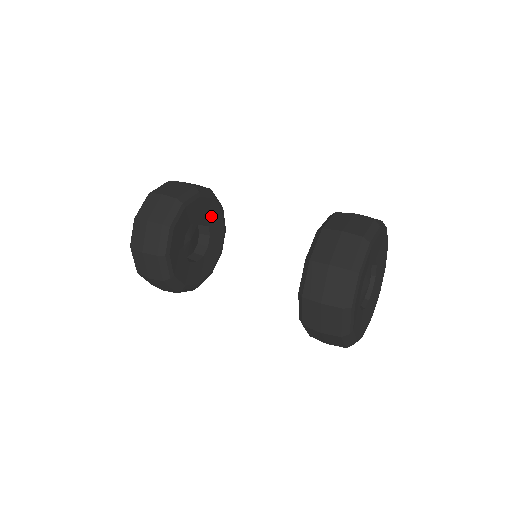
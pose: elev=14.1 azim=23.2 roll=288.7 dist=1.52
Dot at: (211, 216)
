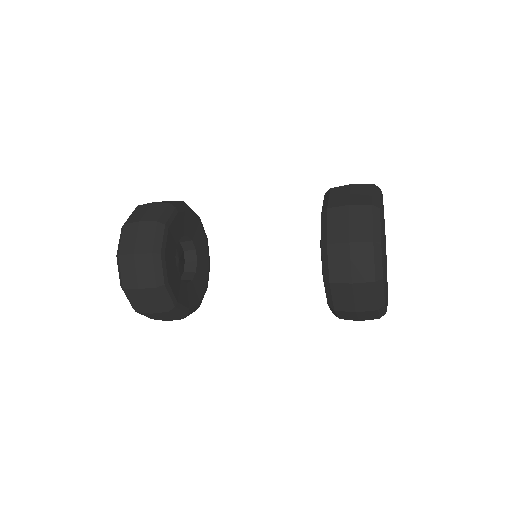
Dot at: (184, 226)
